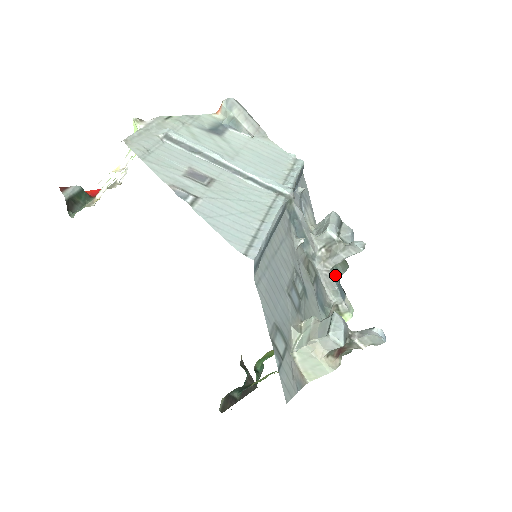
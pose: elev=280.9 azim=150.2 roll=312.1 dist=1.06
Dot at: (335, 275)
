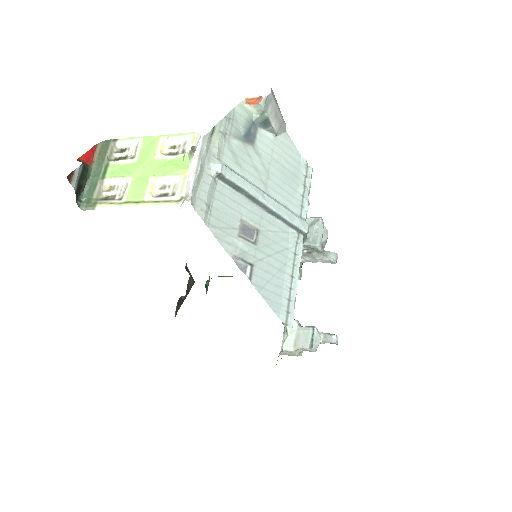
Dot at: occluded
